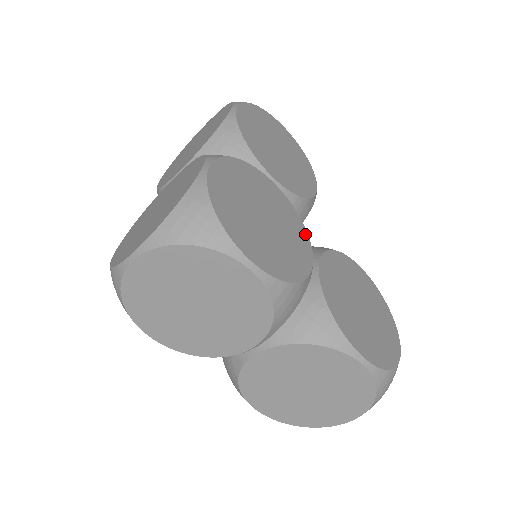
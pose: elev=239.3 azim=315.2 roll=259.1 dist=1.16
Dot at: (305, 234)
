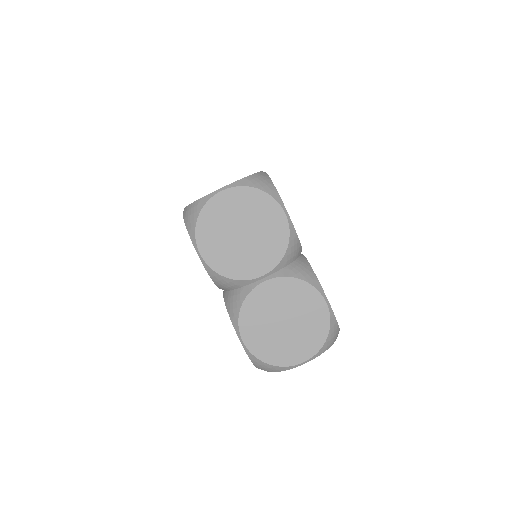
Dot at: occluded
